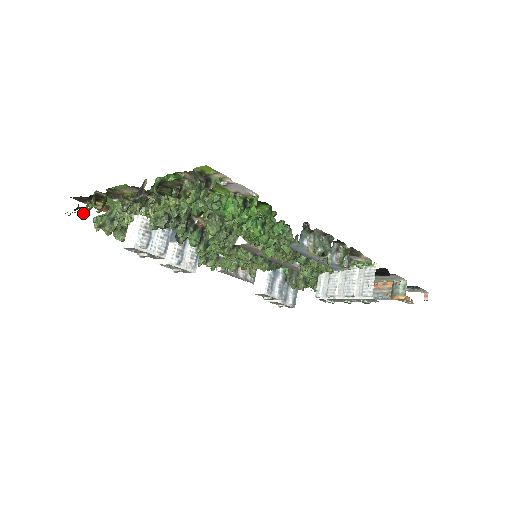
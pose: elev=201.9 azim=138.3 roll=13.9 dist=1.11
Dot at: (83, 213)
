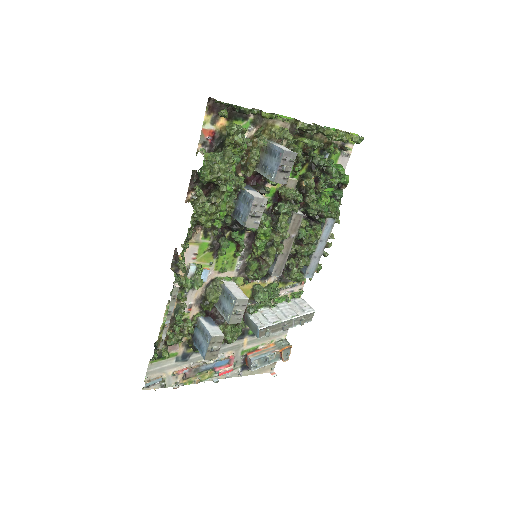
Dot at: (252, 110)
